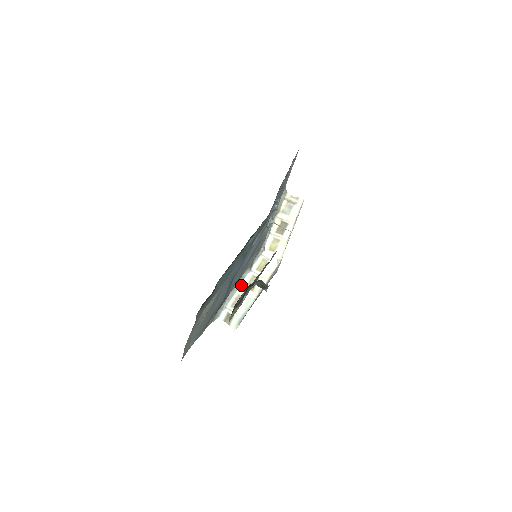
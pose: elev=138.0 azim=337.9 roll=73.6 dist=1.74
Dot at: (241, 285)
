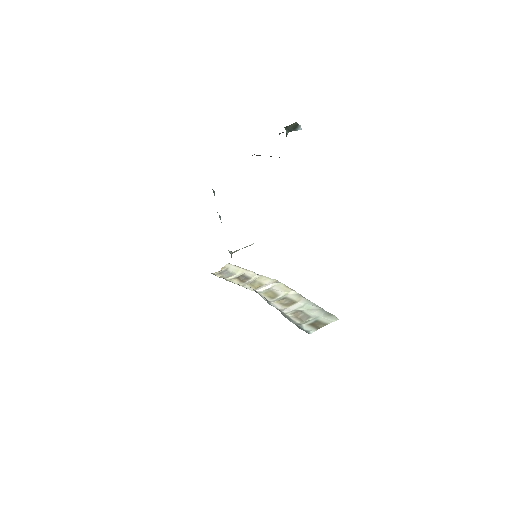
Dot at: (281, 310)
